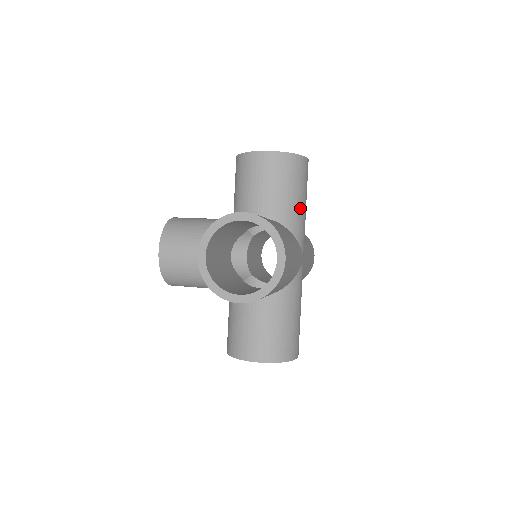
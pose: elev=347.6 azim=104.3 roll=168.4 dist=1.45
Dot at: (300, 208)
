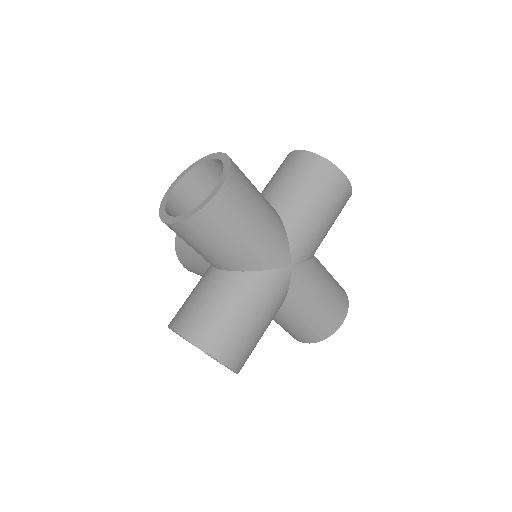
Dot at: (309, 210)
